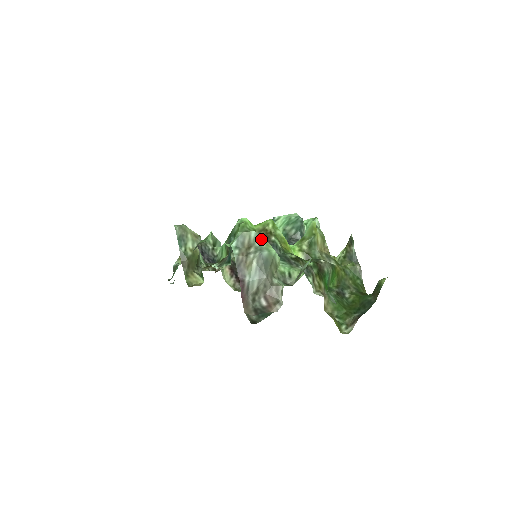
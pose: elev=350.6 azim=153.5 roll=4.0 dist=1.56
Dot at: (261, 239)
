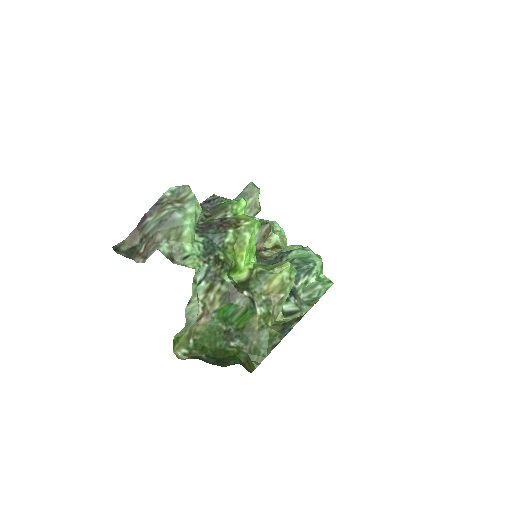
Dot at: (193, 205)
